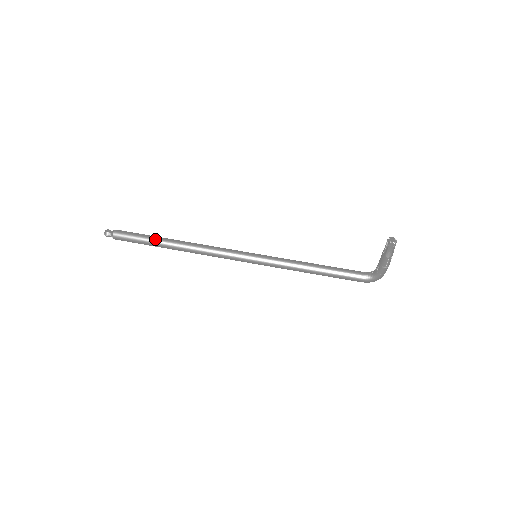
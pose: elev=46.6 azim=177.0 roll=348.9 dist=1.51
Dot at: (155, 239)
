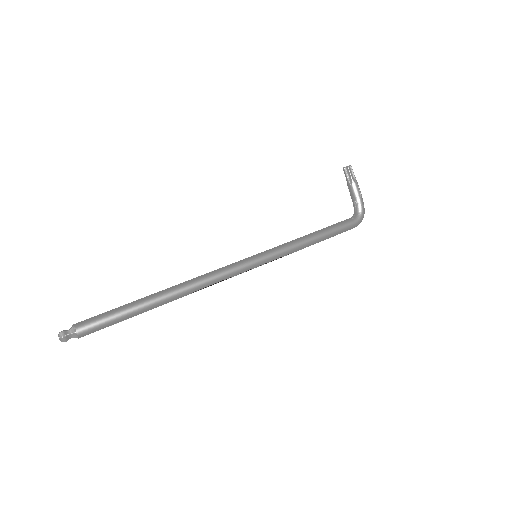
Dot at: (136, 301)
